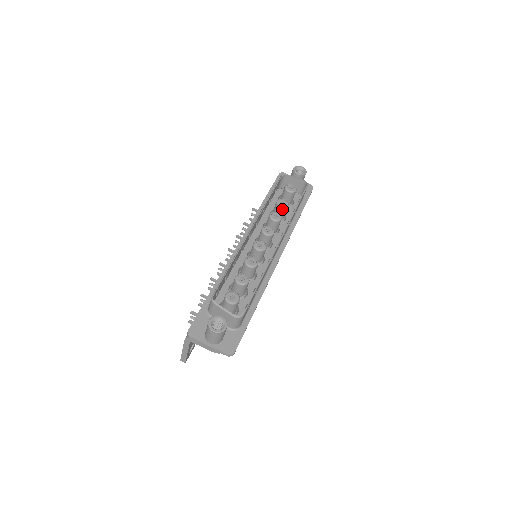
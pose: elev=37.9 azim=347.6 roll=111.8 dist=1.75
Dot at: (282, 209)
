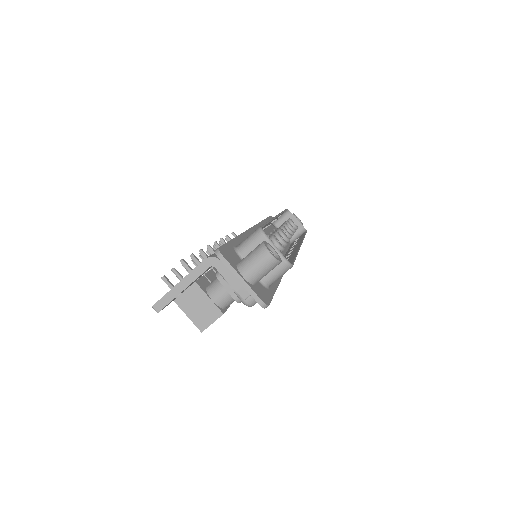
Dot at: occluded
